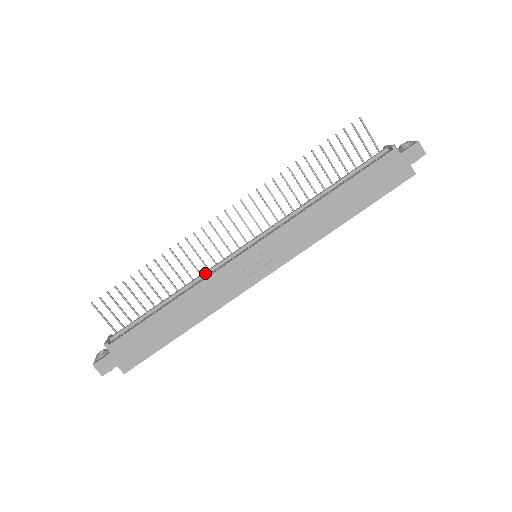
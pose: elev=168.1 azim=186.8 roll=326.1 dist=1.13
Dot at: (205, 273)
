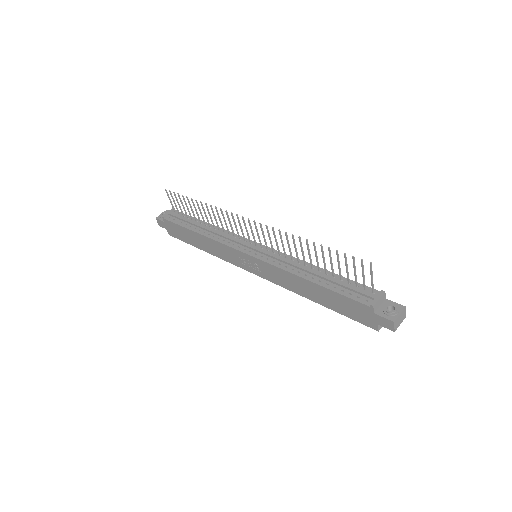
Dot at: (223, 236)
